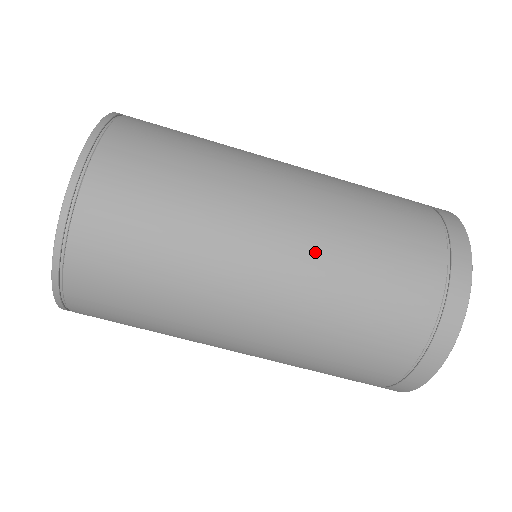
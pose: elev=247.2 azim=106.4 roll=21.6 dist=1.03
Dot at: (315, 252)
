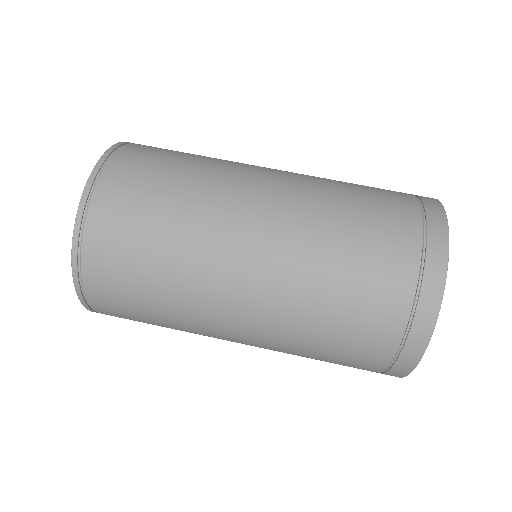
Dot at: (303, 183)
